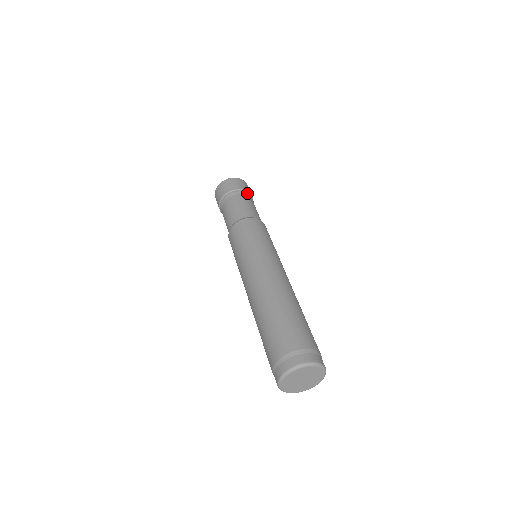
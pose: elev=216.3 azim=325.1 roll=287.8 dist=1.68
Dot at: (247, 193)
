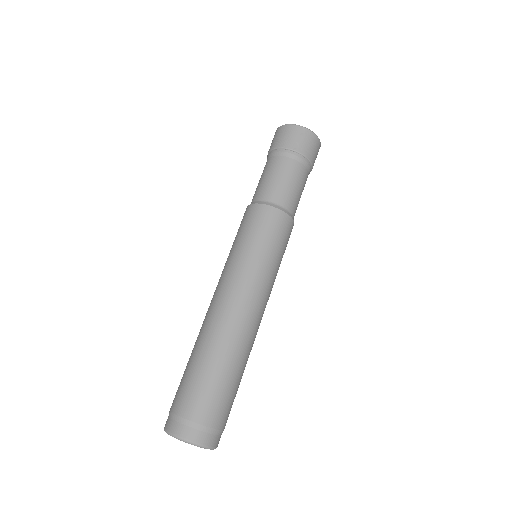
Dot at: (305, 161)
